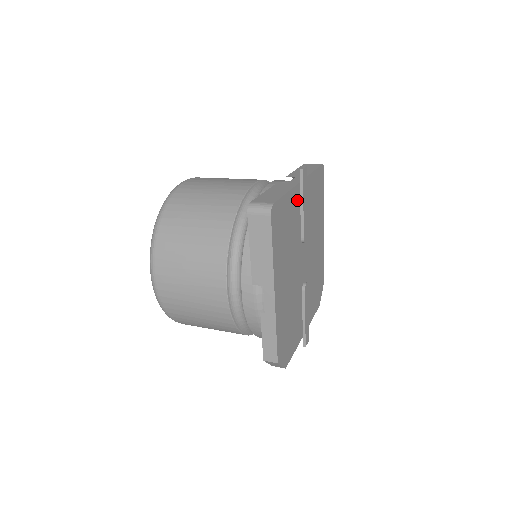
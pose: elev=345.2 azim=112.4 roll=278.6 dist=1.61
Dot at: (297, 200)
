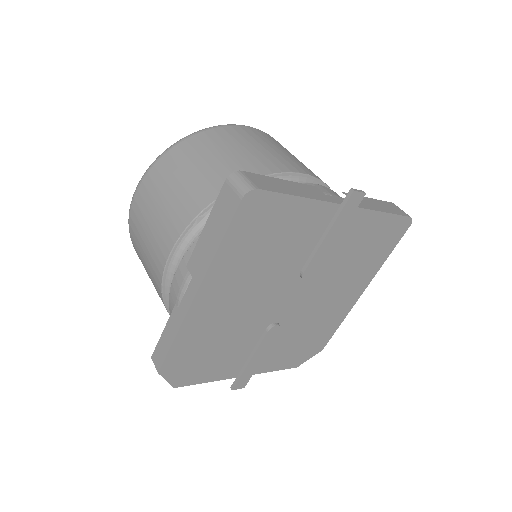
Dot at: (321, 221)
